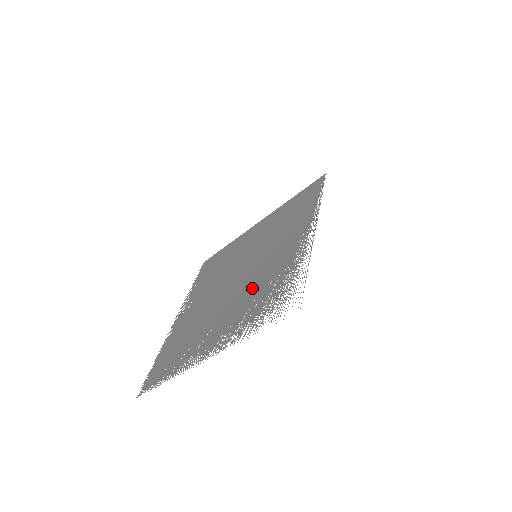
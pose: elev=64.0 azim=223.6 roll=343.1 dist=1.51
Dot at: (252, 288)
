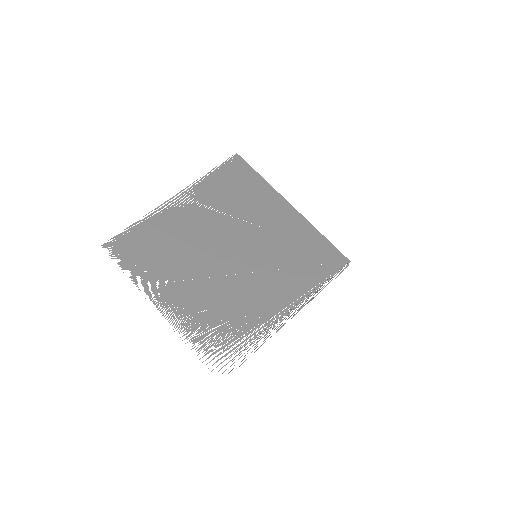
Dot at: (226, 295)
